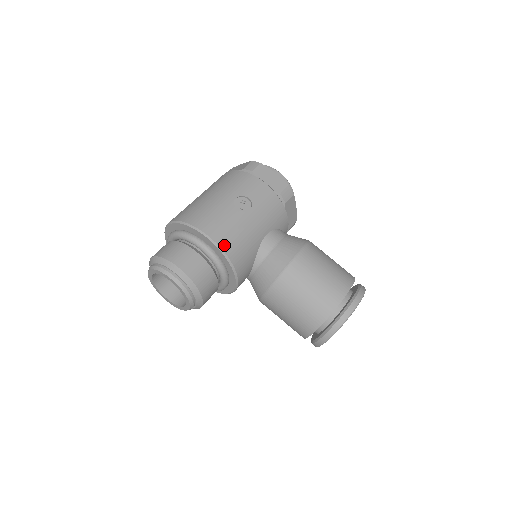
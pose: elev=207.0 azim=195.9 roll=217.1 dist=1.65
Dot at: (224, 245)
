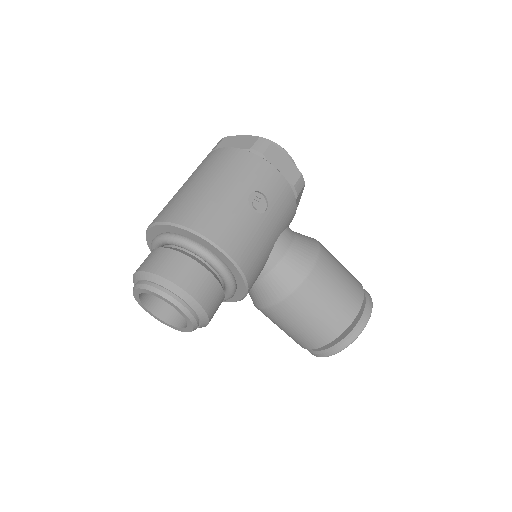
Dot at: (241, 261)
